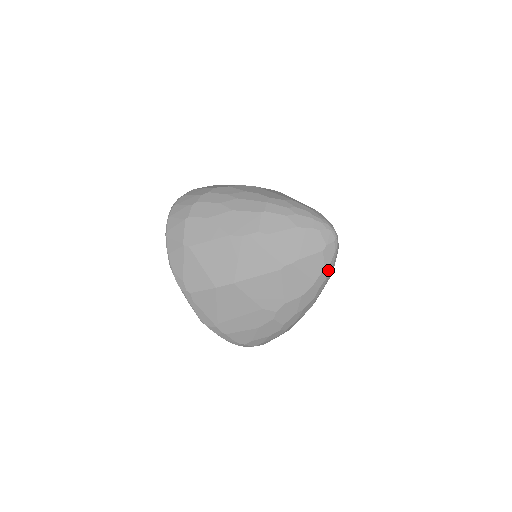
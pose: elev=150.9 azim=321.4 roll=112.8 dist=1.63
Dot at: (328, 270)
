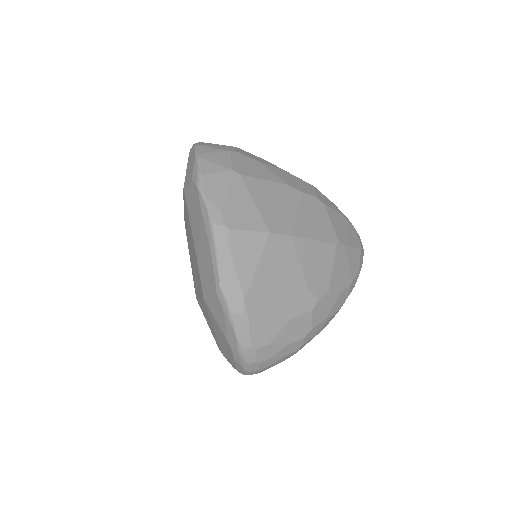
Dot at: (357, 278)
